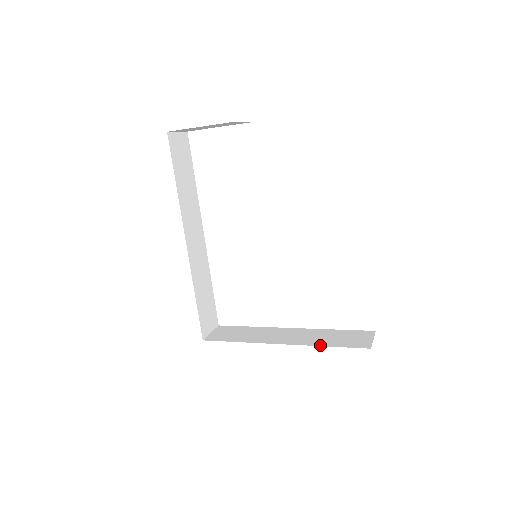
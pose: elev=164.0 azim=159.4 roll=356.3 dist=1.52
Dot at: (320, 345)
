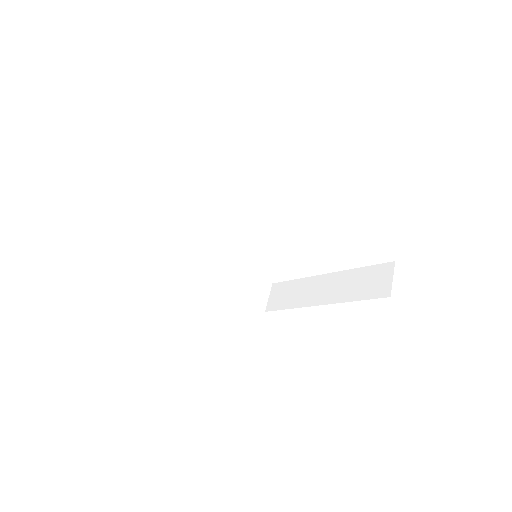
Dot at: (349, 300)
